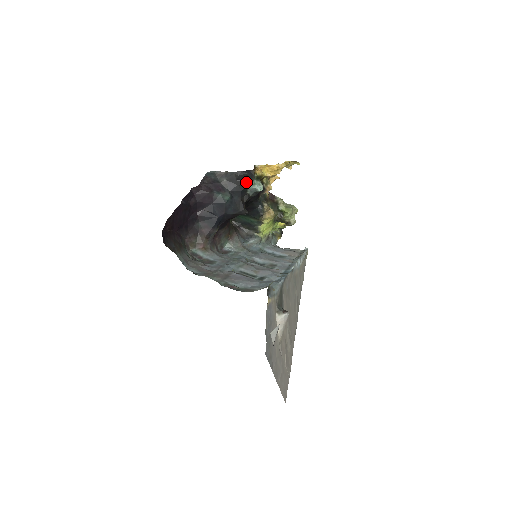
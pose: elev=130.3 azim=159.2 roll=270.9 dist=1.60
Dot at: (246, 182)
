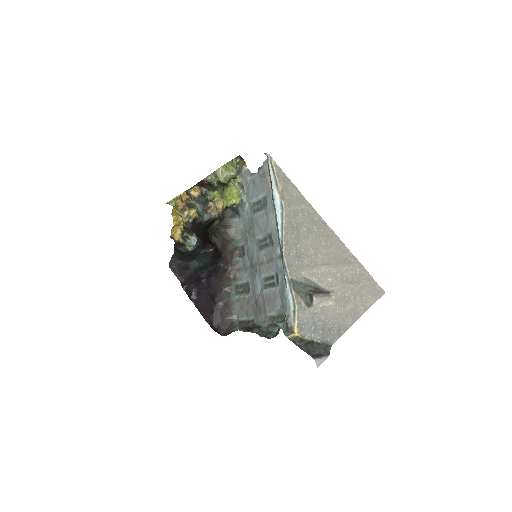
Dot at: (186, 252)
